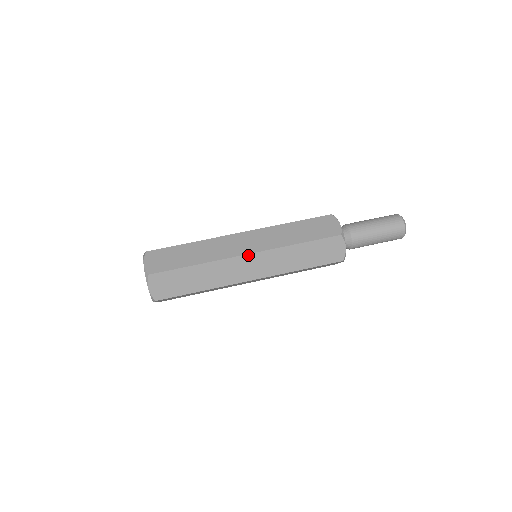
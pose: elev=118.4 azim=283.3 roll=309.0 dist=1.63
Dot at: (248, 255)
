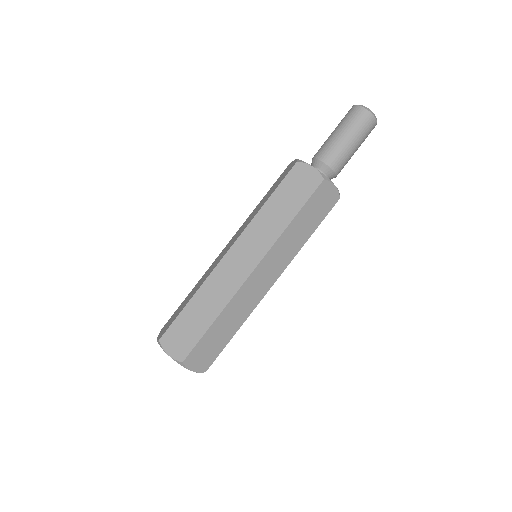
Dot at: (273, 284)
